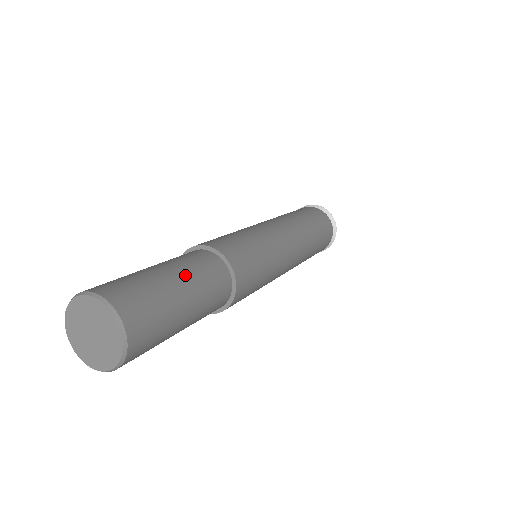
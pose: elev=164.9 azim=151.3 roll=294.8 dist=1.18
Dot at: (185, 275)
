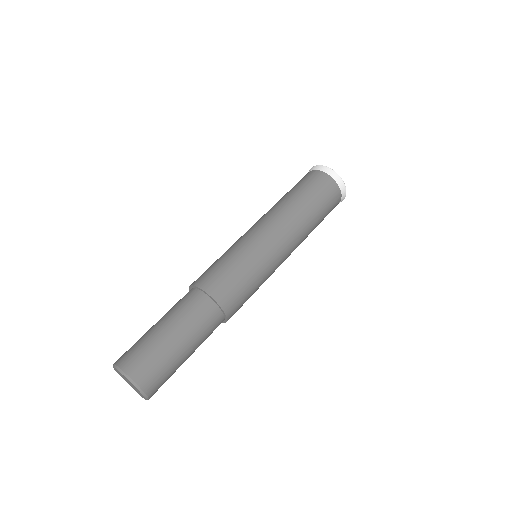
Dot at: (193, 344)
